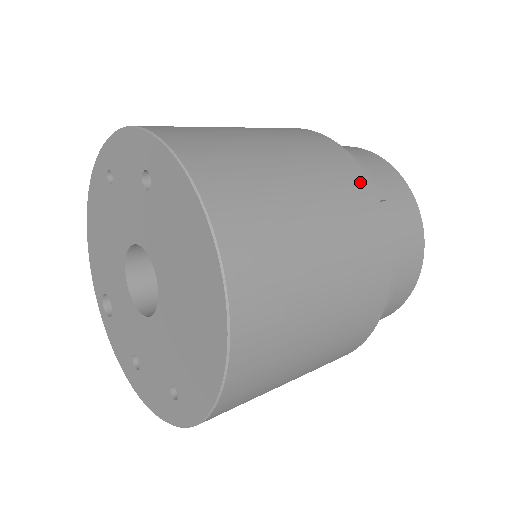
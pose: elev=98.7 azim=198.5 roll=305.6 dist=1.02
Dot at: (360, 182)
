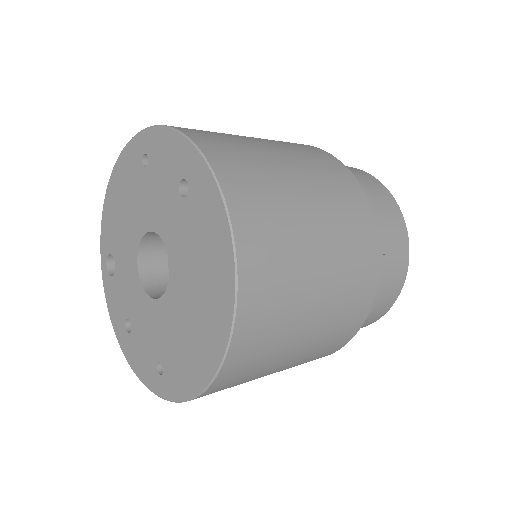
Dot at: (368, 229)
